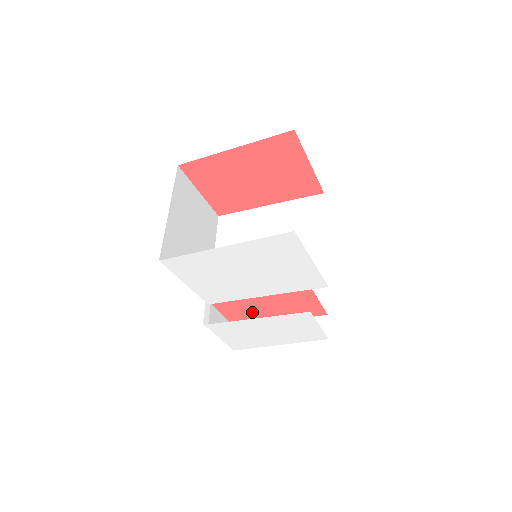
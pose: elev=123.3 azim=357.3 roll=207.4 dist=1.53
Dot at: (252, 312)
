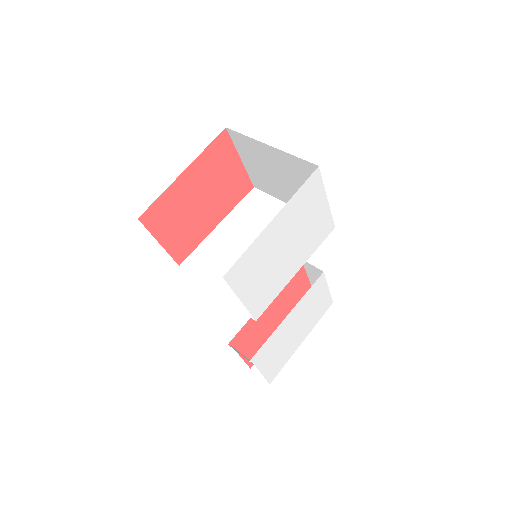
Dot at: (263, 332)
